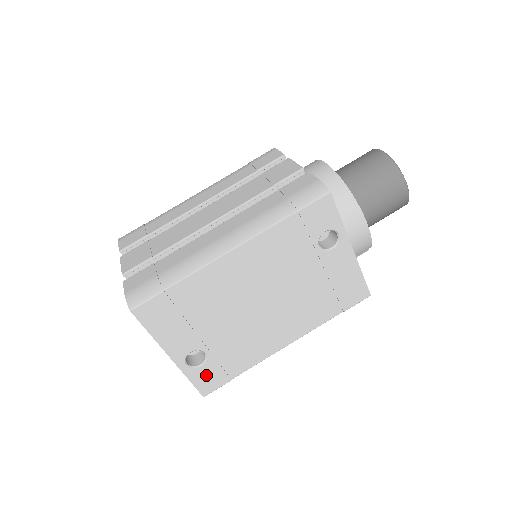
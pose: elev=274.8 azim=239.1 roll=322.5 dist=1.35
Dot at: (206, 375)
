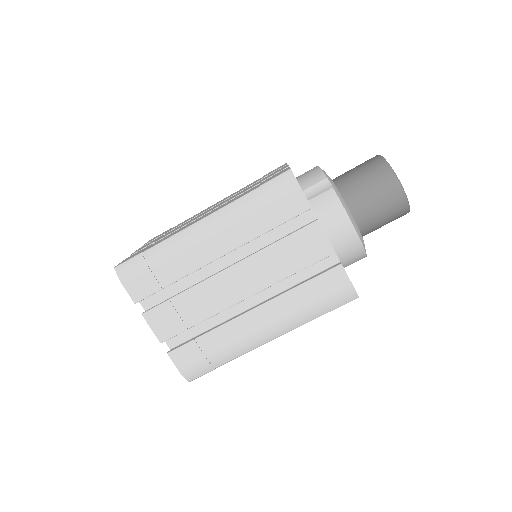
Dot at: occluded
